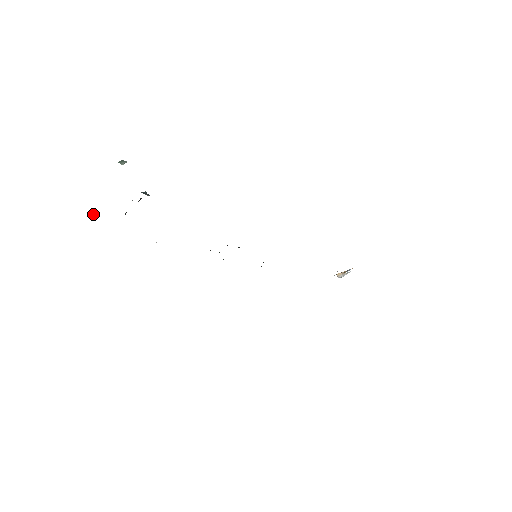
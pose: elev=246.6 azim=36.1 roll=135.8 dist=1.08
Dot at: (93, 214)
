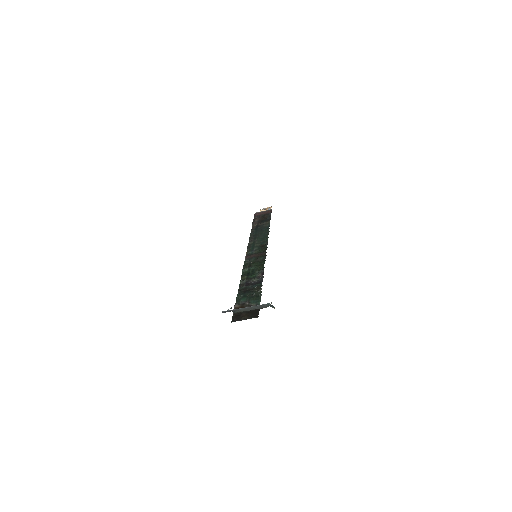
Dot at: (232, 310)
